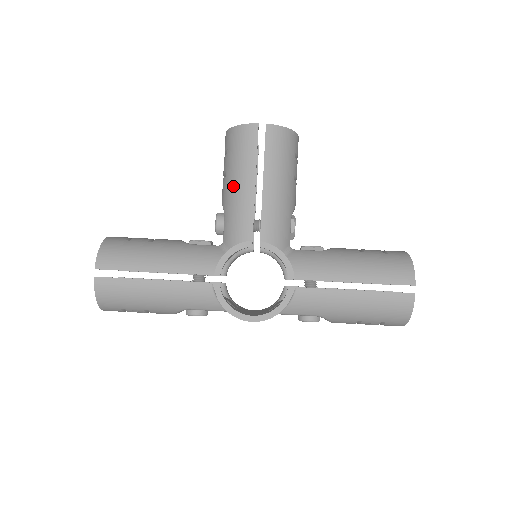
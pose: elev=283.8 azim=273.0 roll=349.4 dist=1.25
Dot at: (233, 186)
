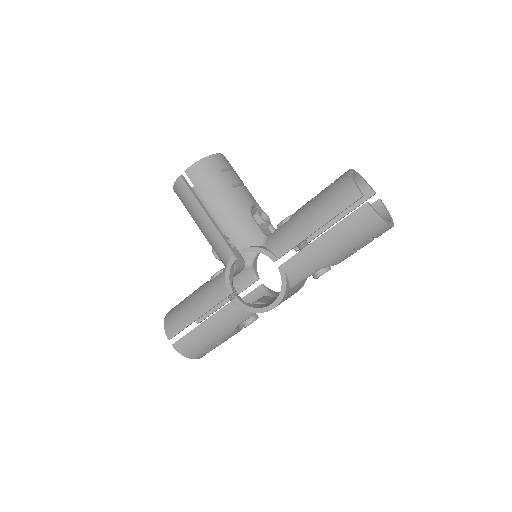
Dot at: (200, 227)
